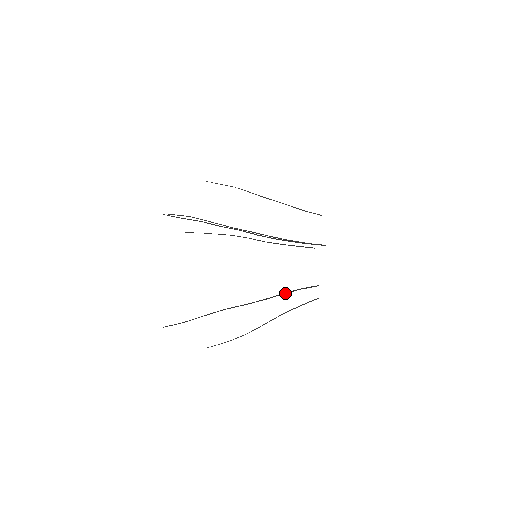
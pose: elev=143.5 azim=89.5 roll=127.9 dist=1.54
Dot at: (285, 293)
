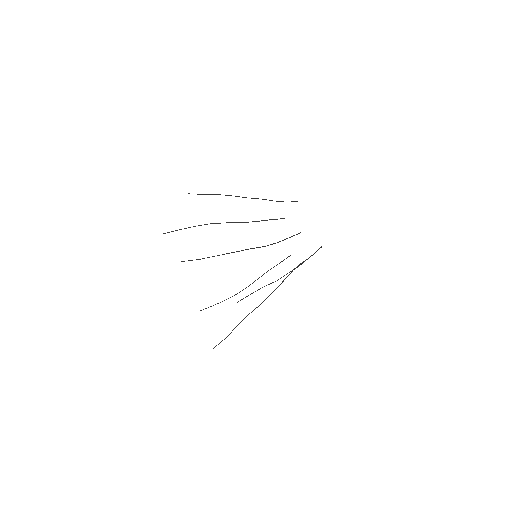
Dot at: occluded
